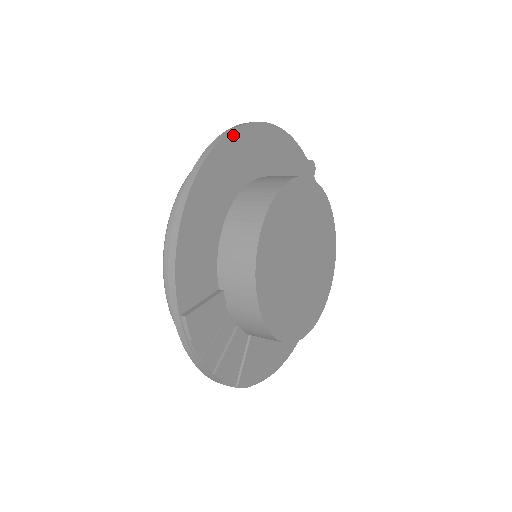
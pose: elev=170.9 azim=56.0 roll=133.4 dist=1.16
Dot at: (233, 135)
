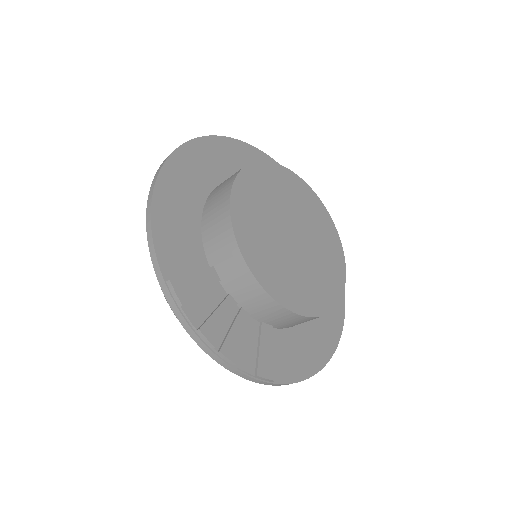
Dot at: (198, 141)
